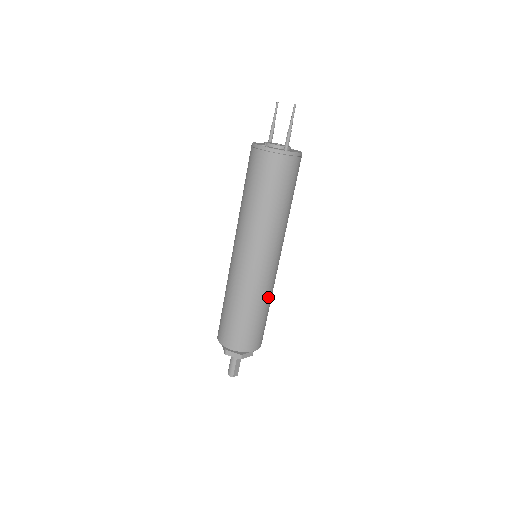
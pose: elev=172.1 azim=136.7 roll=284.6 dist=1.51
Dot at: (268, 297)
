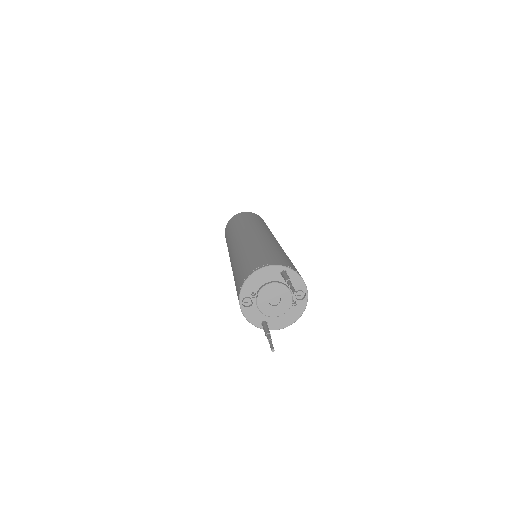
Dot at: occluded
